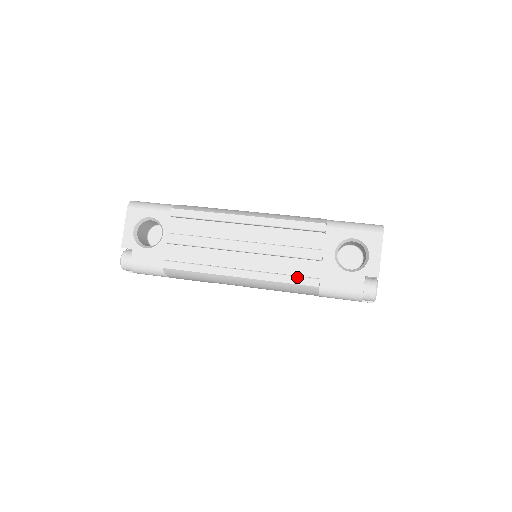
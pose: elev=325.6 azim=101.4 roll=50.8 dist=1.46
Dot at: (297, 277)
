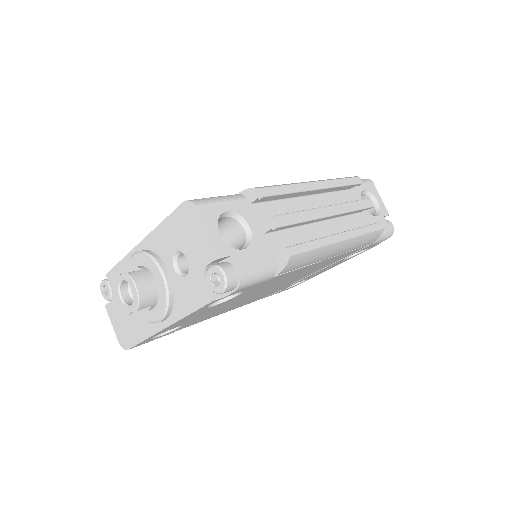
Dot at: (372, 225)
